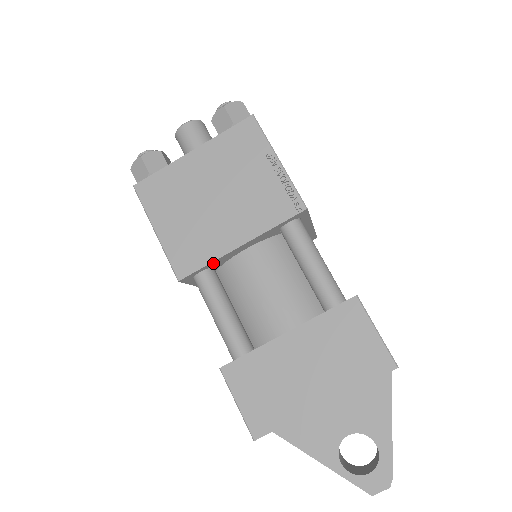
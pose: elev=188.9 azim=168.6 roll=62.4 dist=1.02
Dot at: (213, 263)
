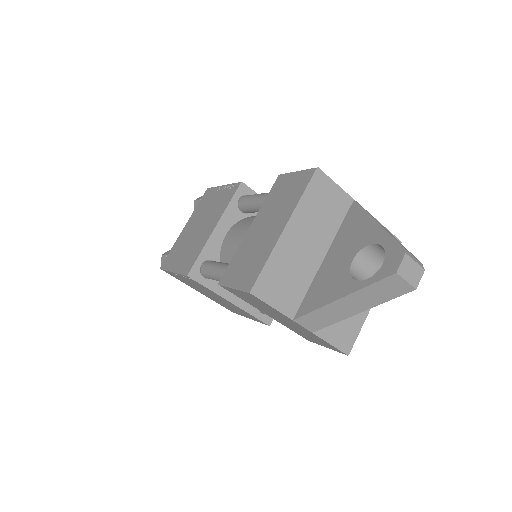
Dot at: (206, 252)
